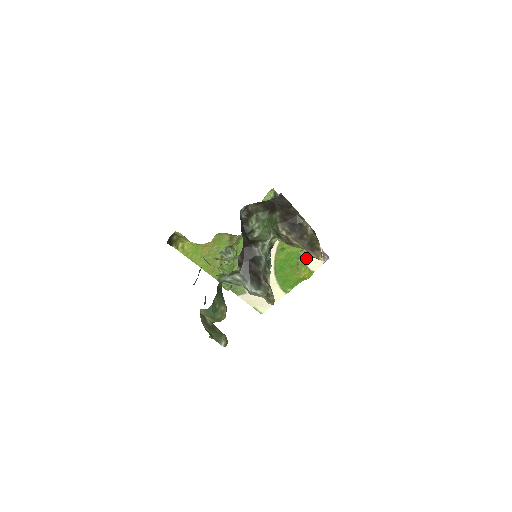
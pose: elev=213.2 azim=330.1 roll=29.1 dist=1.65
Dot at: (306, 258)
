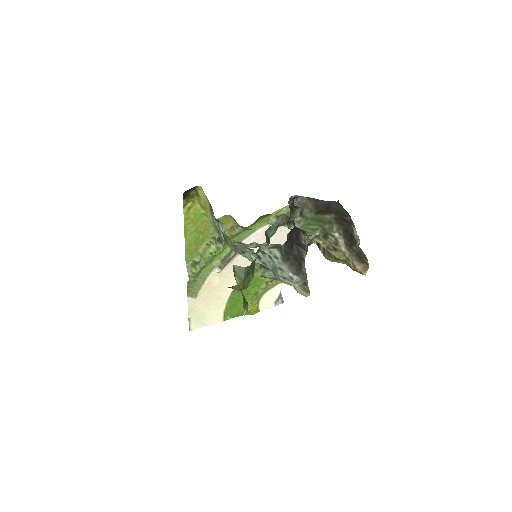
Dot at: (264, 292)
